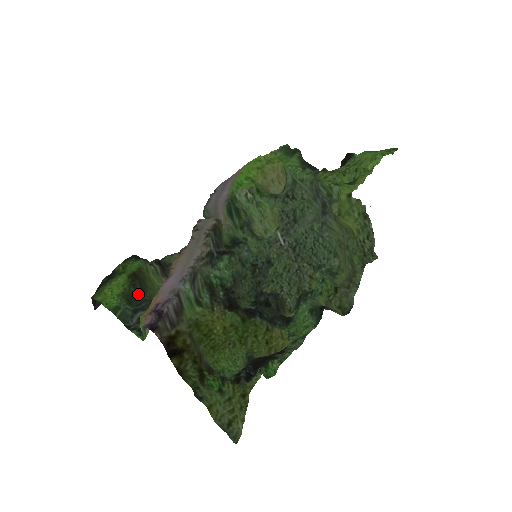
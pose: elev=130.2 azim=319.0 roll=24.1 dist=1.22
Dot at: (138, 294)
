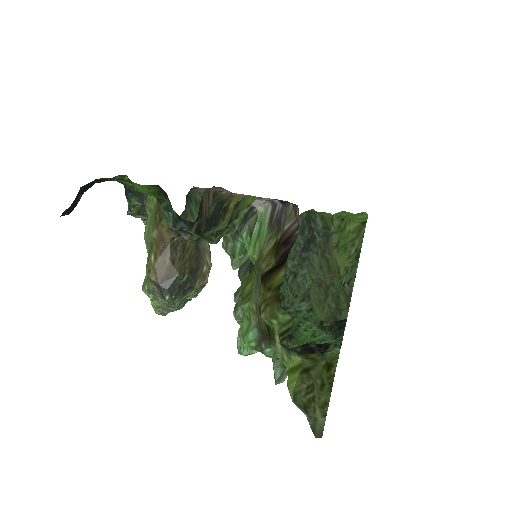
Dot at: occluded
